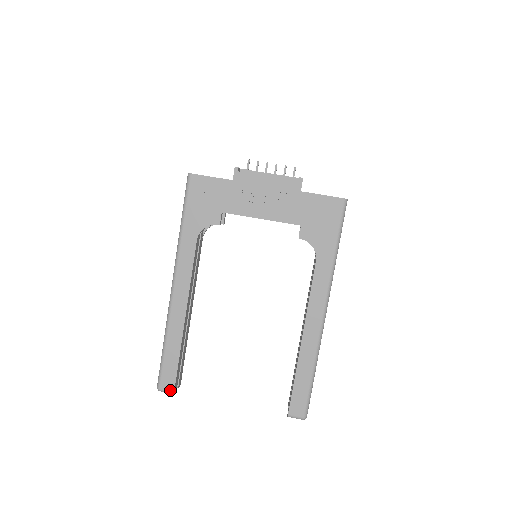
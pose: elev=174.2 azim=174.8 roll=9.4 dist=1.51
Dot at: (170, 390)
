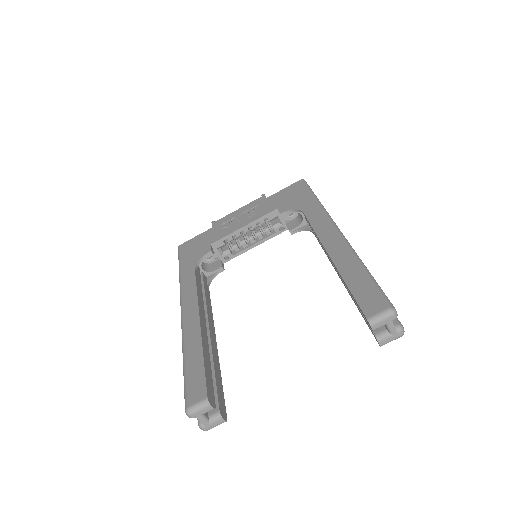
Dot at: (201, 399)
